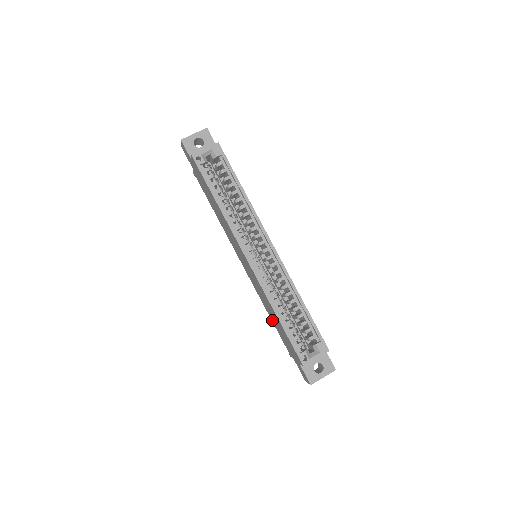
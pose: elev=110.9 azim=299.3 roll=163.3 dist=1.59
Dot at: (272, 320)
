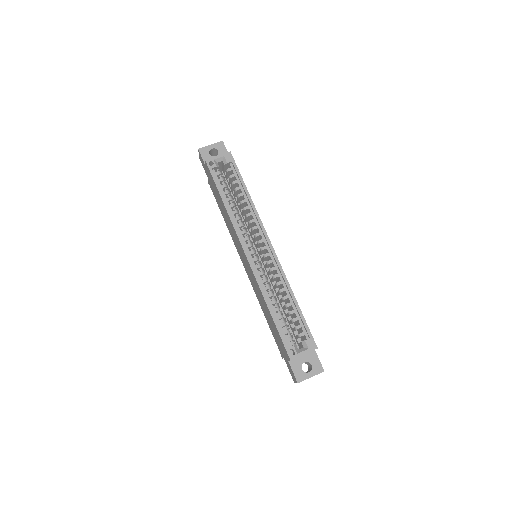
Dot at: (267, 320)
